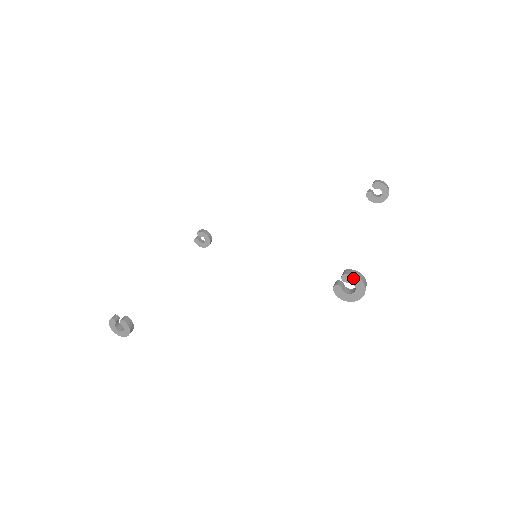
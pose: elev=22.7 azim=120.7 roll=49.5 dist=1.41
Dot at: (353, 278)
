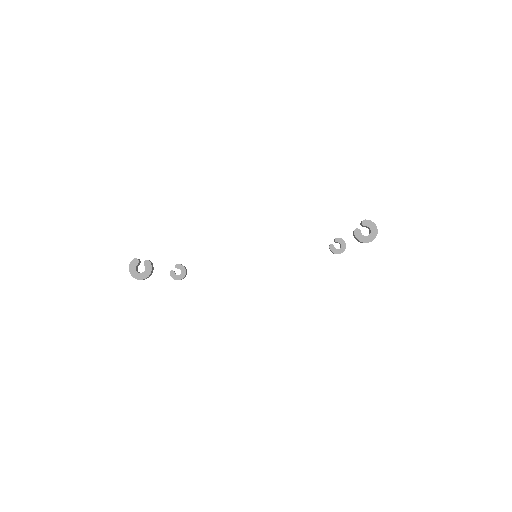
Dot at: (370, 223)
